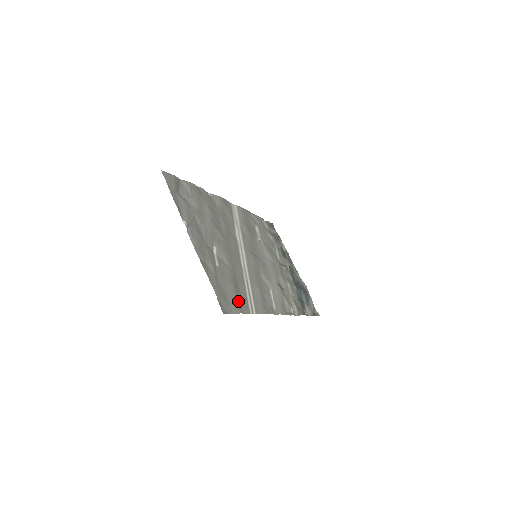
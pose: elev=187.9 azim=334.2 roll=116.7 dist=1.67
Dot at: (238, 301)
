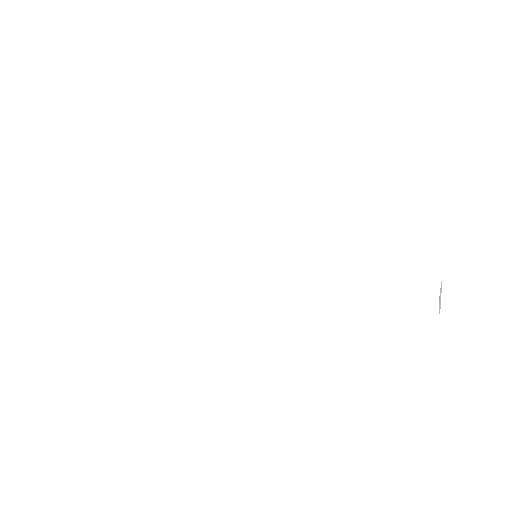
Dot at: occluded
